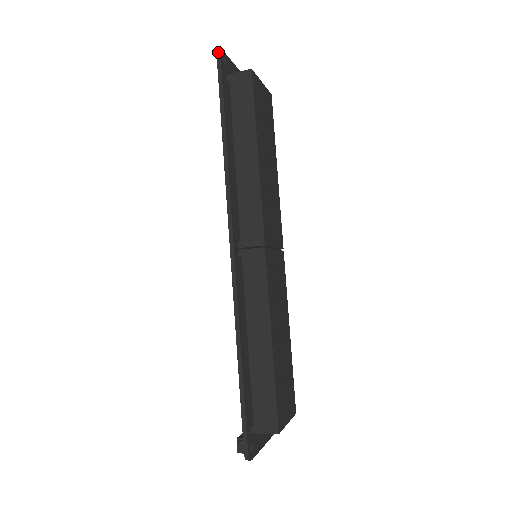
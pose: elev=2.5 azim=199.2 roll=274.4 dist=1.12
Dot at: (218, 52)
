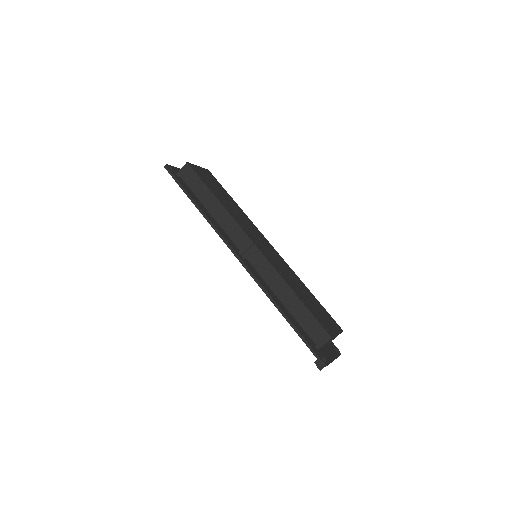
Dot at: (165, 166)
